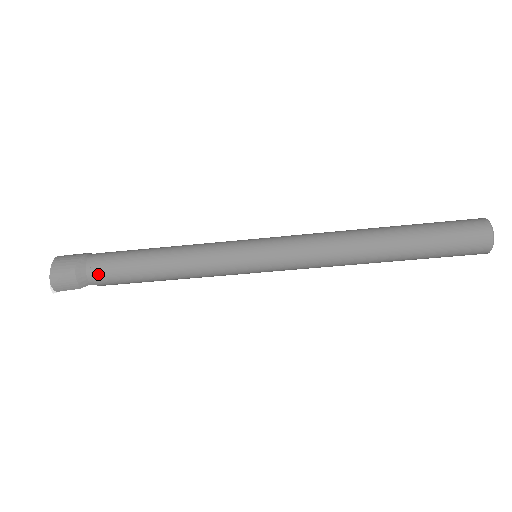
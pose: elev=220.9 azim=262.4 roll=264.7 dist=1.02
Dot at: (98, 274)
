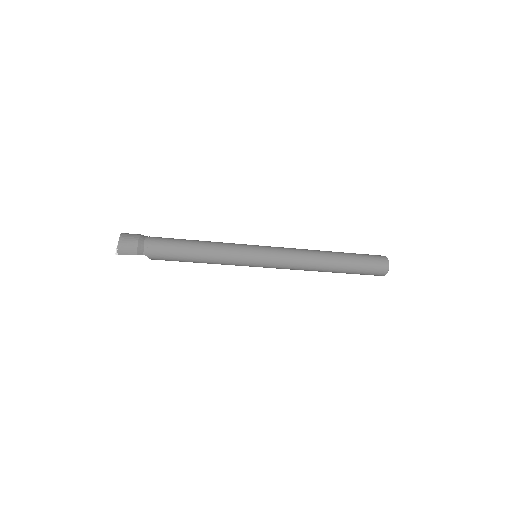
Dot at: (152, 247)
